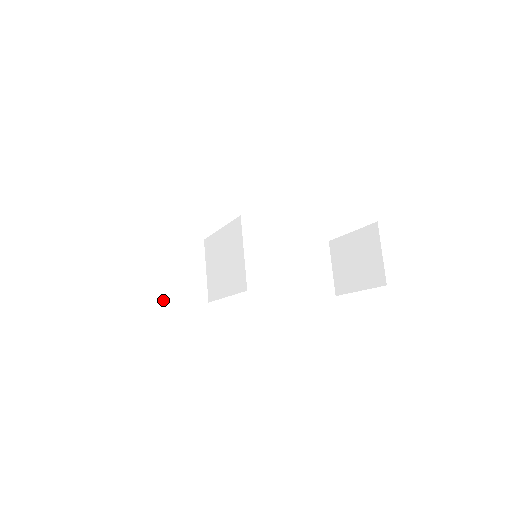
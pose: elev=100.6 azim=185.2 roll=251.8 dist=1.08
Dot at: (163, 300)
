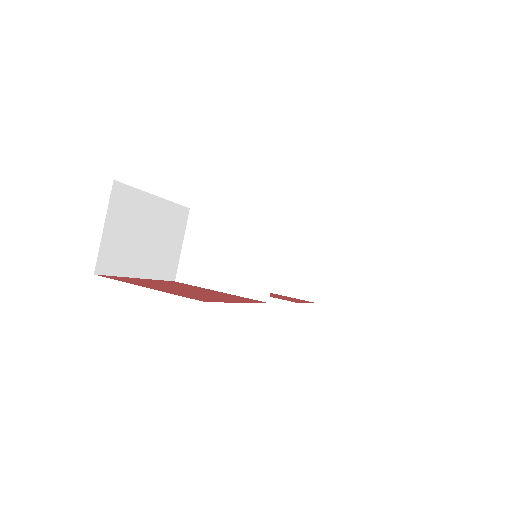
Dot at: (143, 273)
